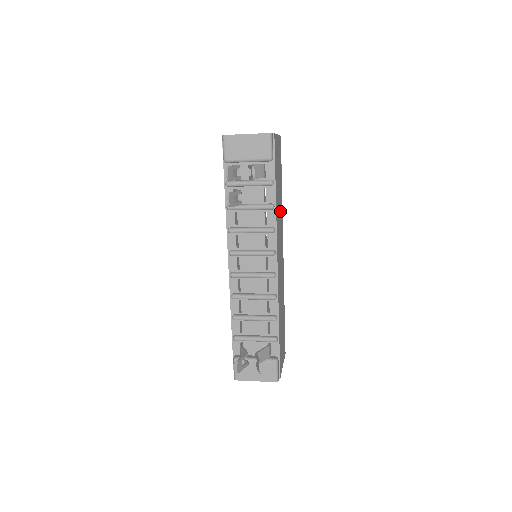
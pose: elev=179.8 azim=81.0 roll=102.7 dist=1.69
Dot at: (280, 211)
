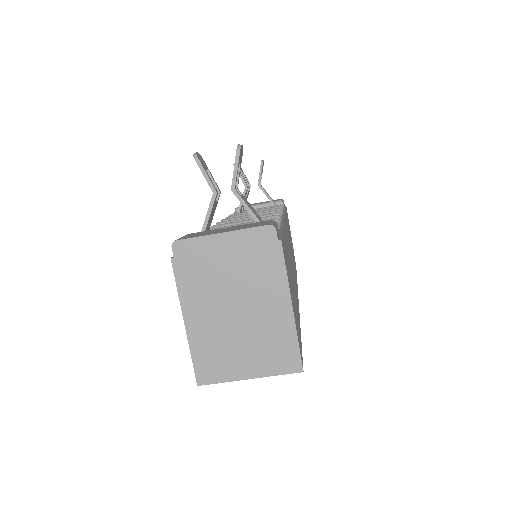
Dot at: (293, 259)
